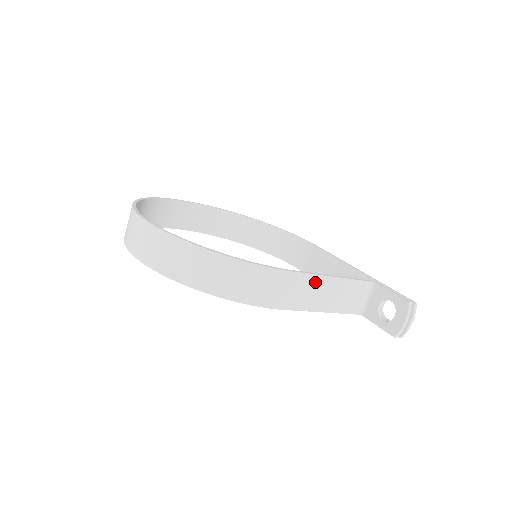
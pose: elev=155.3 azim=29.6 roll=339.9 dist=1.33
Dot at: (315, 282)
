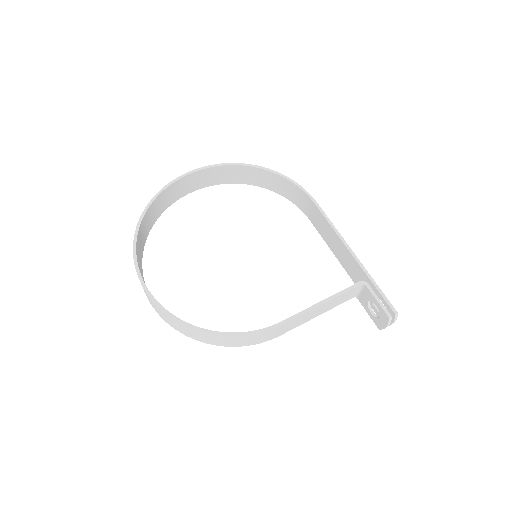
Dot at: (303, 316)
